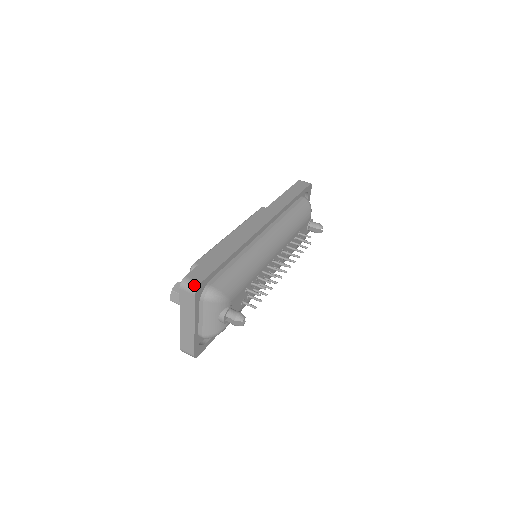
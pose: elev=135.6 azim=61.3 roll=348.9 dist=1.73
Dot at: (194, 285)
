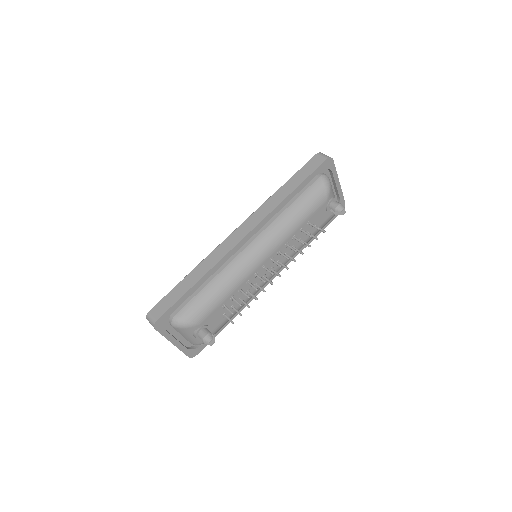
Dot at: (153, 322)
